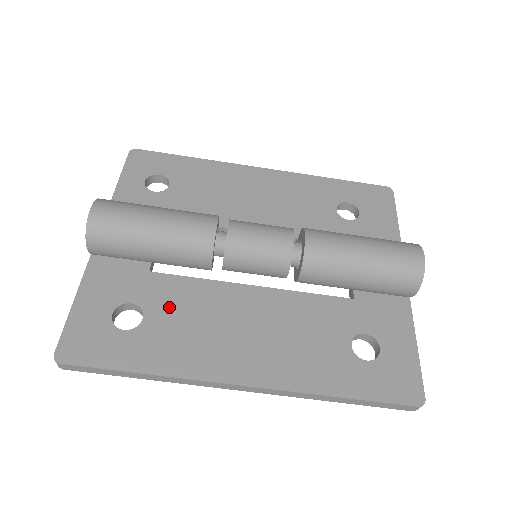
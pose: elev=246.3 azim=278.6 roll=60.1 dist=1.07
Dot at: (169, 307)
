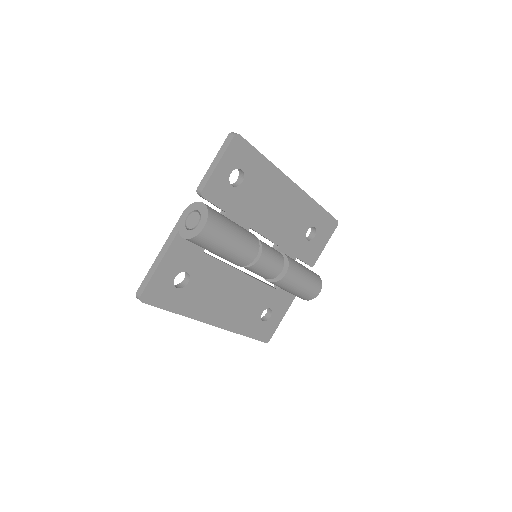
Dot at: (203, 278)
